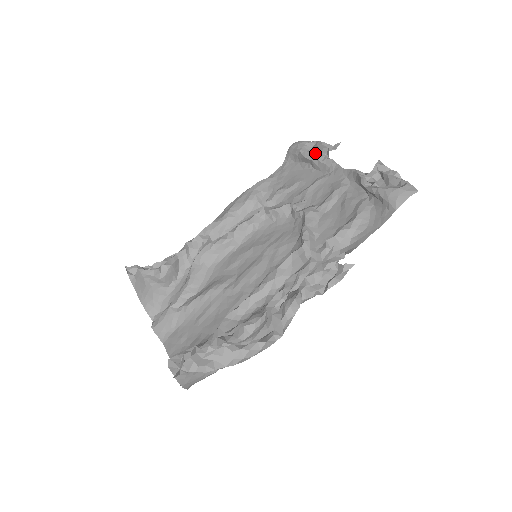
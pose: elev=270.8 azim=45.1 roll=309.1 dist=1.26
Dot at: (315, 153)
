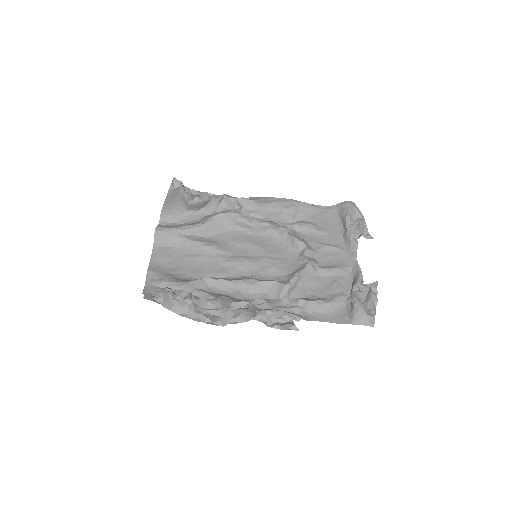
Dot at: occluded
